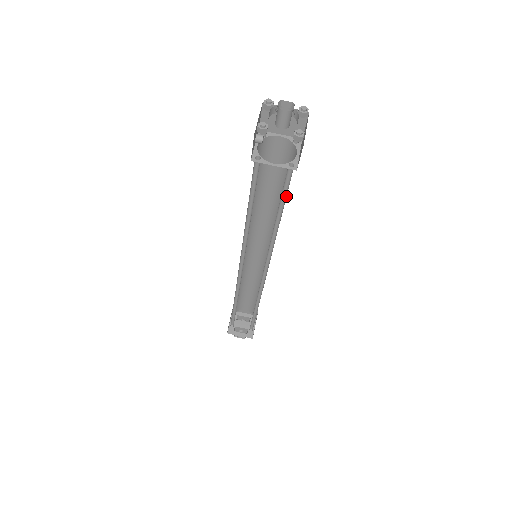
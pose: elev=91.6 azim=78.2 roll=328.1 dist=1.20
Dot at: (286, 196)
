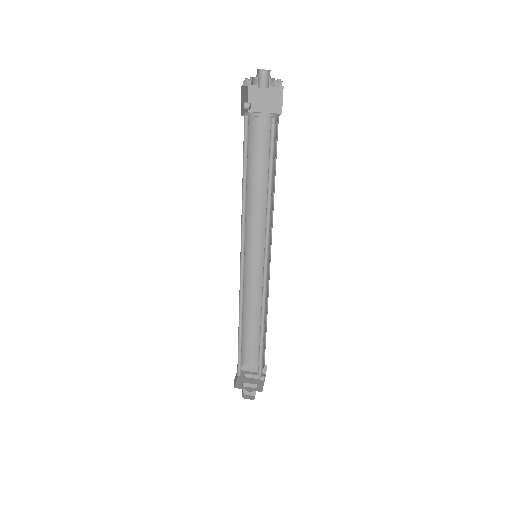
Dot at: (273, 155)
